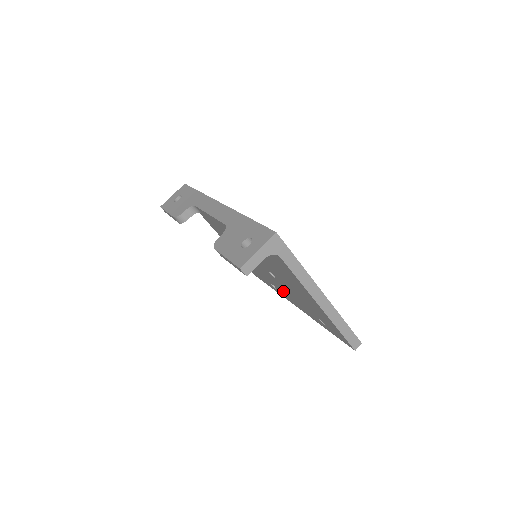
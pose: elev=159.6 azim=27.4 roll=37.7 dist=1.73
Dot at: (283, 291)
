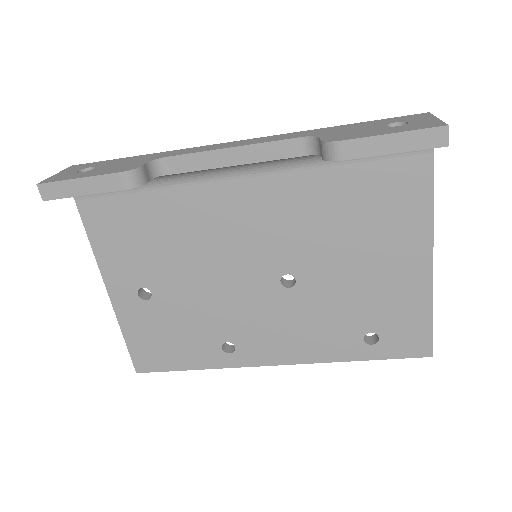
Dot at: (272, 332)
